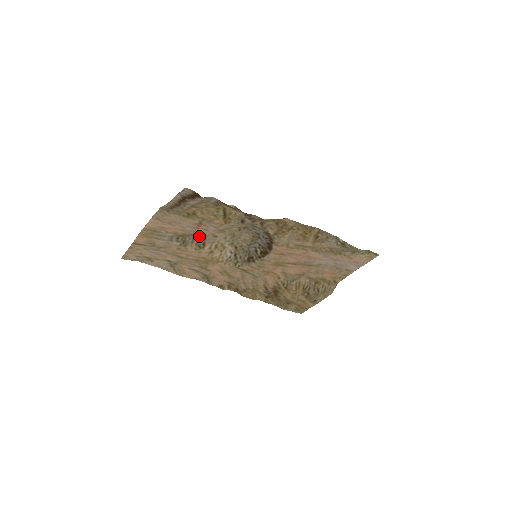
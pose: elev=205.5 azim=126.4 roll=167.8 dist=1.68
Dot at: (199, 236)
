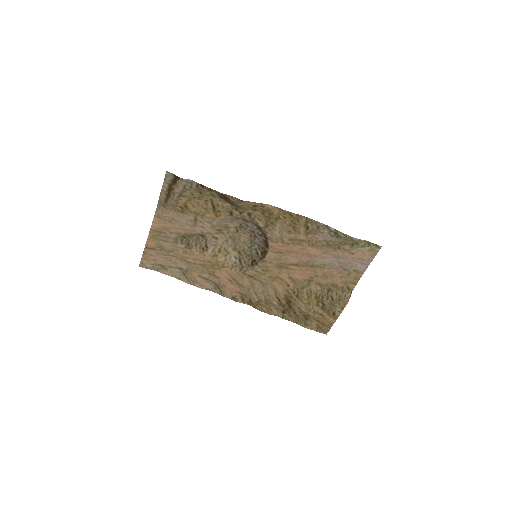
Dot at: (201, 238)
